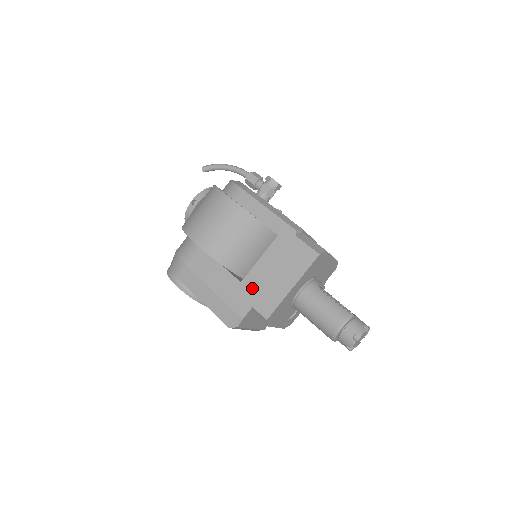
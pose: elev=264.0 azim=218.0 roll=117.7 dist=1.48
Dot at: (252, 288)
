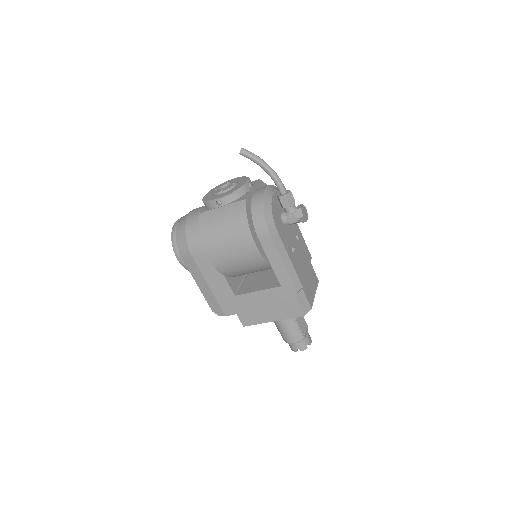
Dot at: (242, 304)
